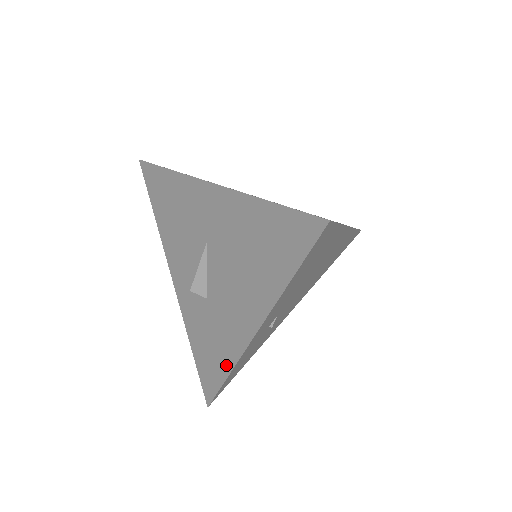
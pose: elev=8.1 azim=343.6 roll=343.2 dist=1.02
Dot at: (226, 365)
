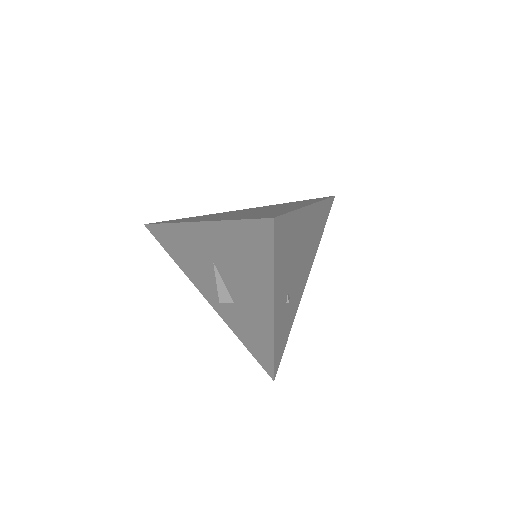
Dot at: (268, 344)
